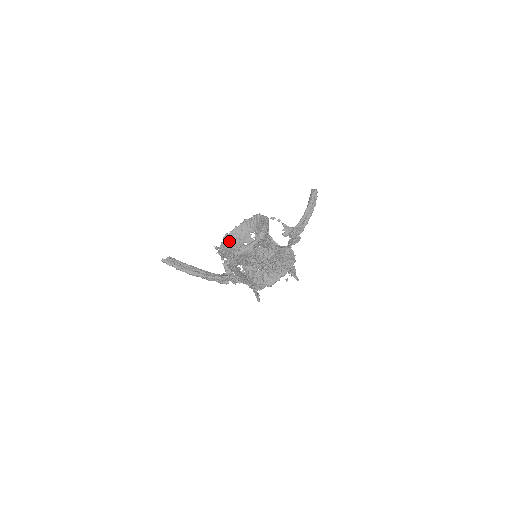
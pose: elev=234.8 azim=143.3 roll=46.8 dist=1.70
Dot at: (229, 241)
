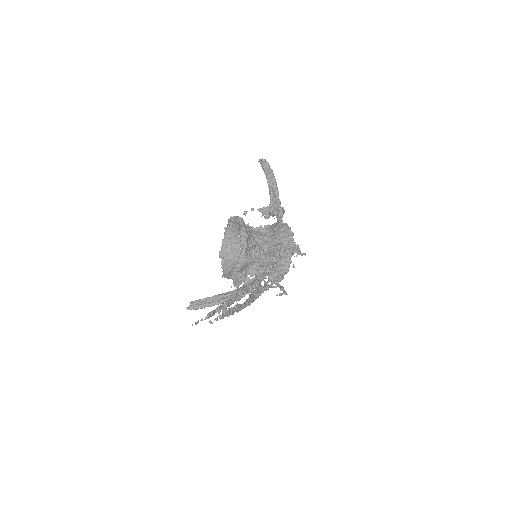
Dot at: (226, 257)
